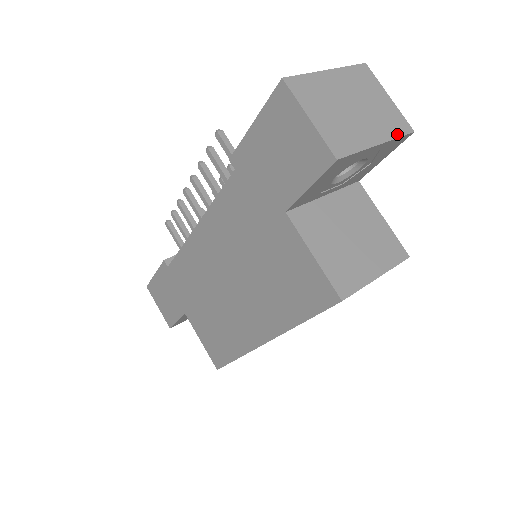
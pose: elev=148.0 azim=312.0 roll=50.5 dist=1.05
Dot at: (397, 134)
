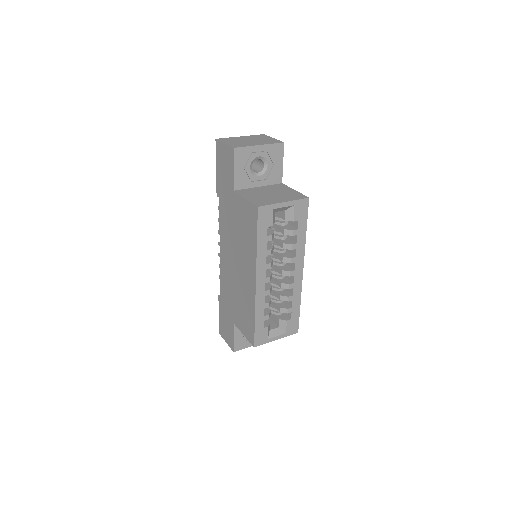
Dot at: (272, 143)
